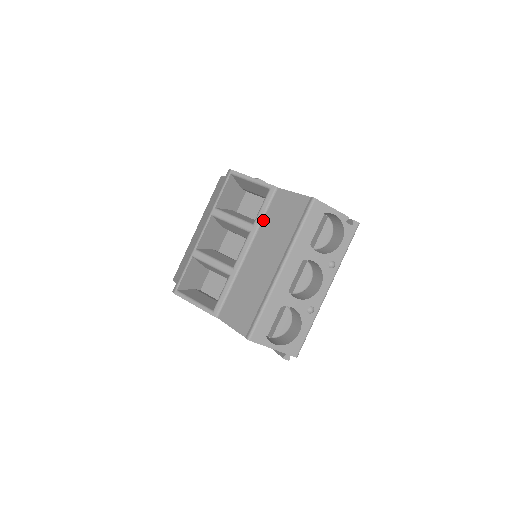
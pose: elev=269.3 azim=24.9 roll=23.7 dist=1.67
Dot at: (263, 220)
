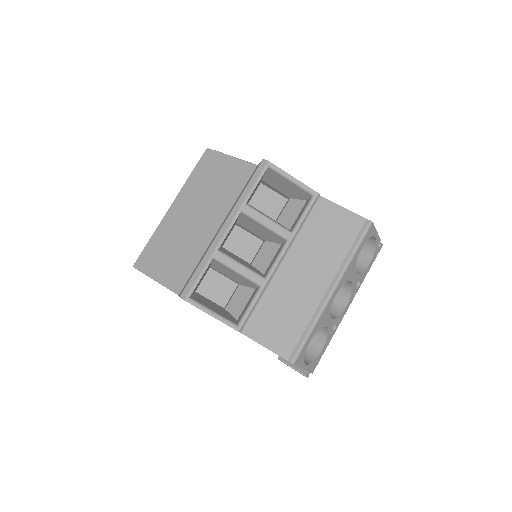
Dot at: (303, 229)
